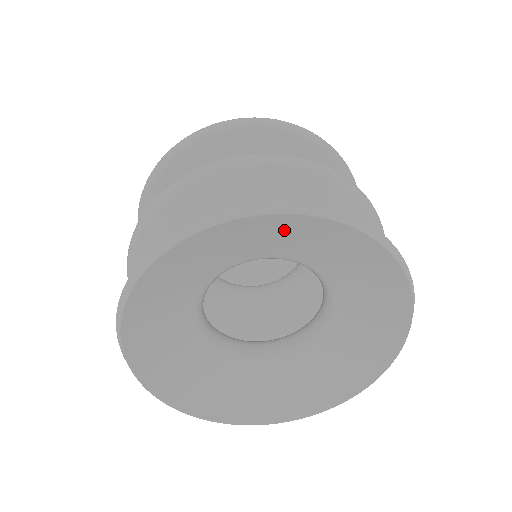
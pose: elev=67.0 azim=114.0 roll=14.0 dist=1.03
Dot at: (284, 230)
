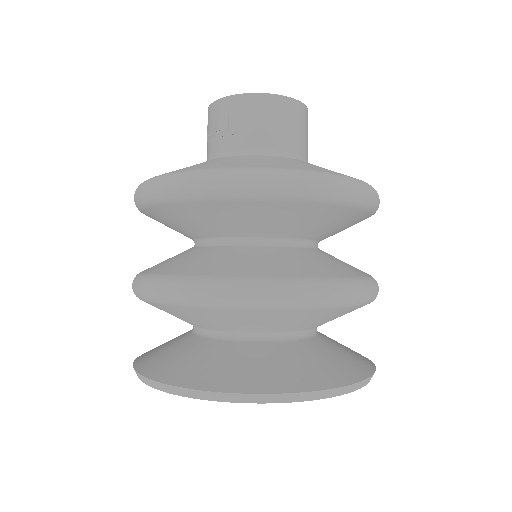
Dot at: occluded
